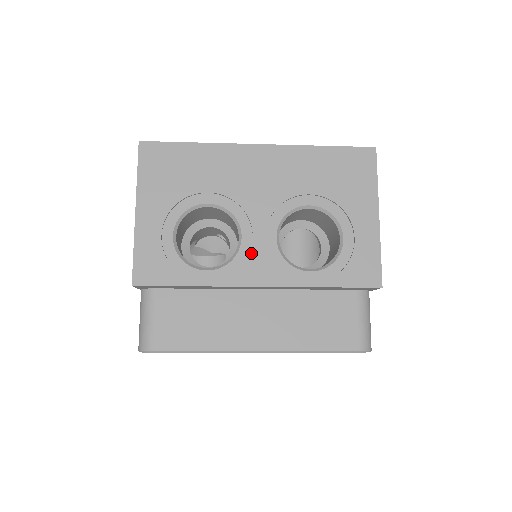
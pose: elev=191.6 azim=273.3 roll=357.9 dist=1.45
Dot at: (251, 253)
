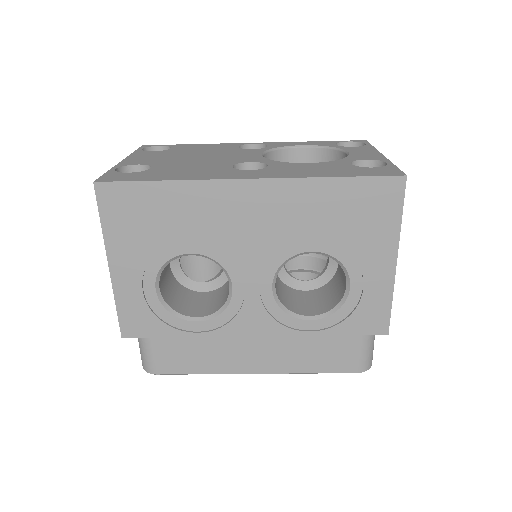
Dot at: (244, 305)
